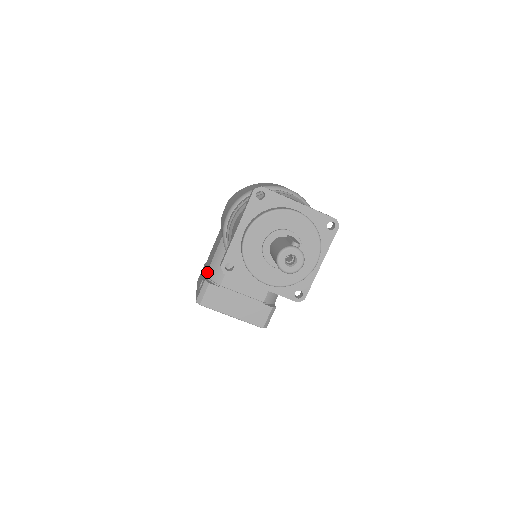
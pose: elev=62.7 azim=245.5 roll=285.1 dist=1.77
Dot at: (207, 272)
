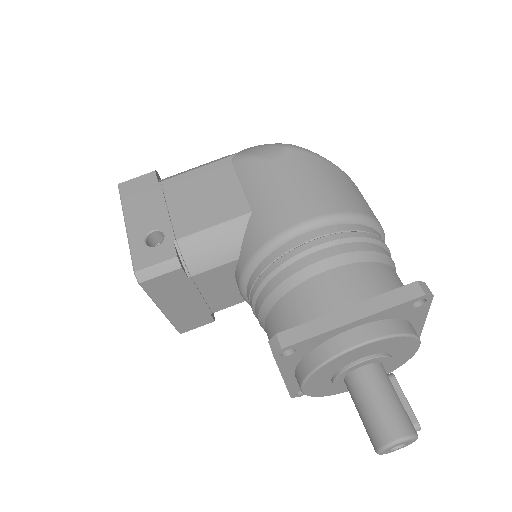
Dot at: (184, 238)
